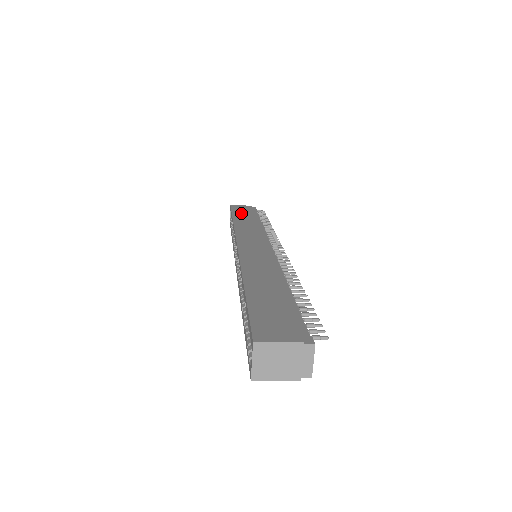
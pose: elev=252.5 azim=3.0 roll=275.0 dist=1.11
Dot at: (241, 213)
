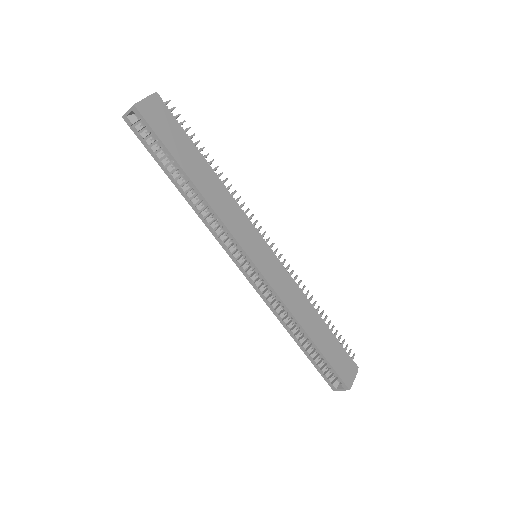
Dot at: (178, 147)
